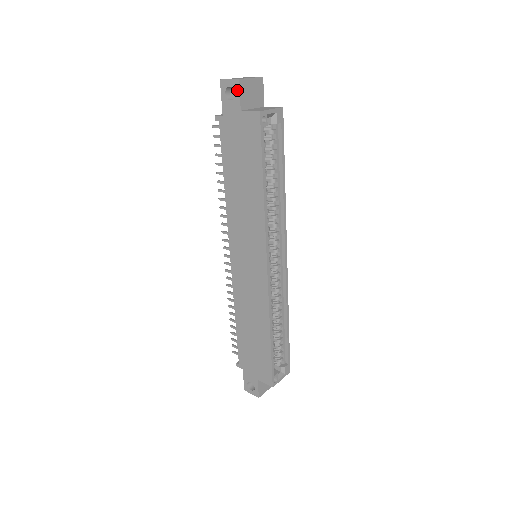
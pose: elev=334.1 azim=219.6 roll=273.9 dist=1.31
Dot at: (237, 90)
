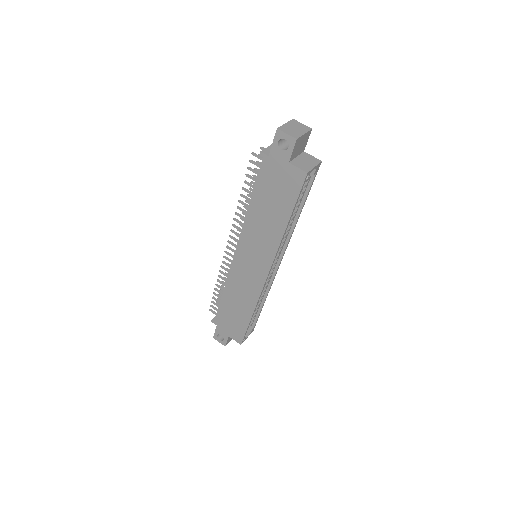
Dot at: (292, 146)
